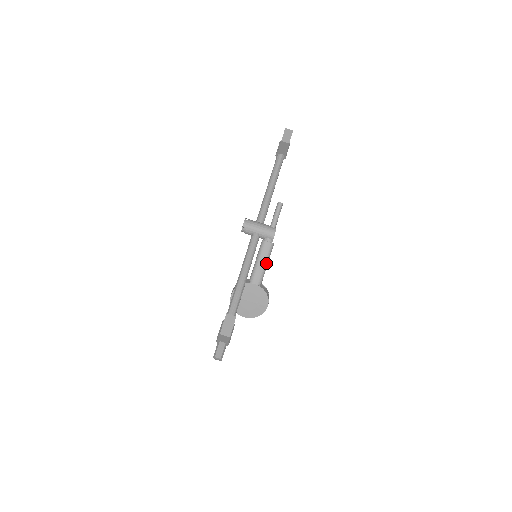
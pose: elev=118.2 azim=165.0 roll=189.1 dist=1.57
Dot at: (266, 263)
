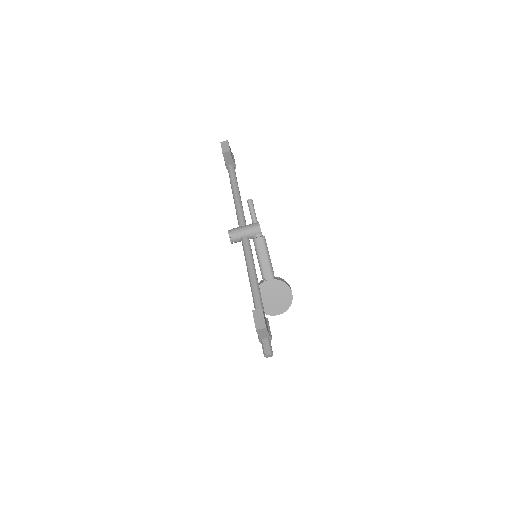
Dot at: (268, 256)
